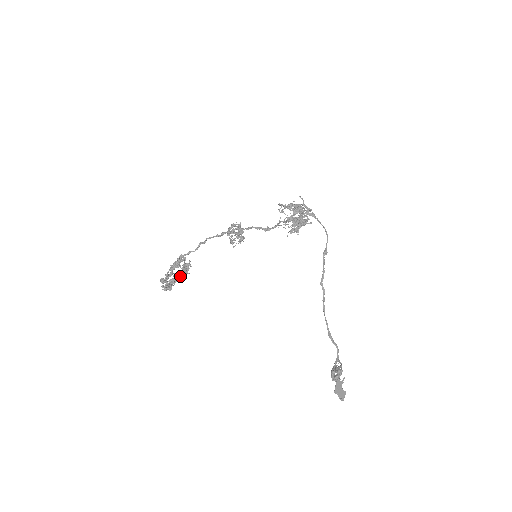
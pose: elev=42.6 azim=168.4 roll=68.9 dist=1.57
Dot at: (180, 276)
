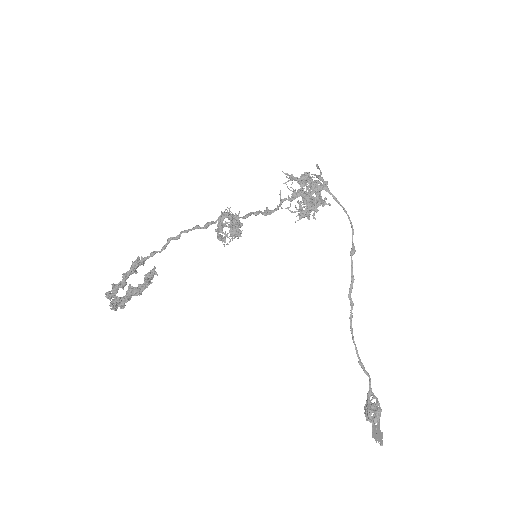
Dot at: (138, 287)
